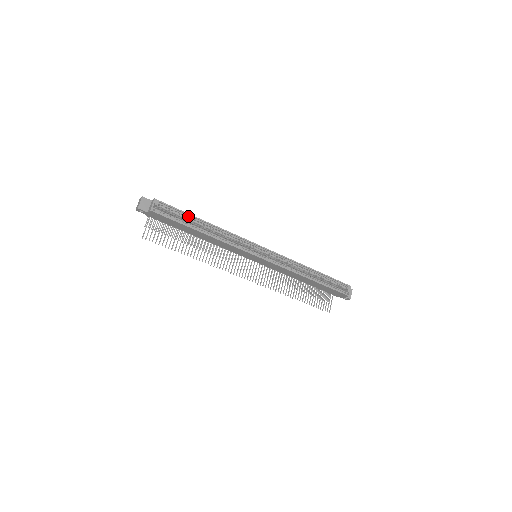
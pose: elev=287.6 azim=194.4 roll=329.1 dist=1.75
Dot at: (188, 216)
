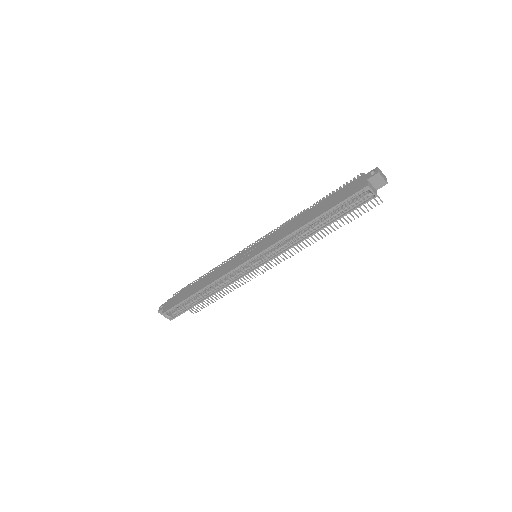
Dot at: (186, 300)
